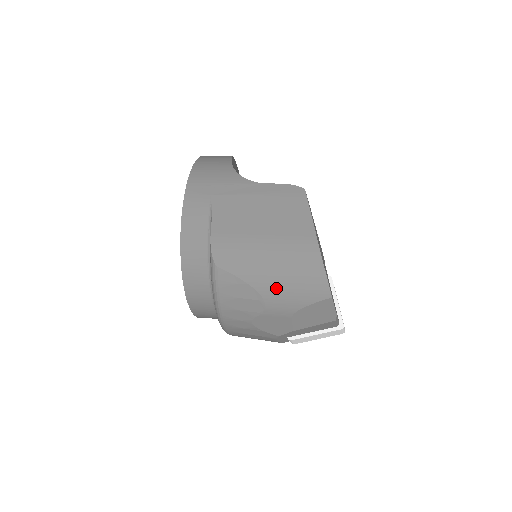
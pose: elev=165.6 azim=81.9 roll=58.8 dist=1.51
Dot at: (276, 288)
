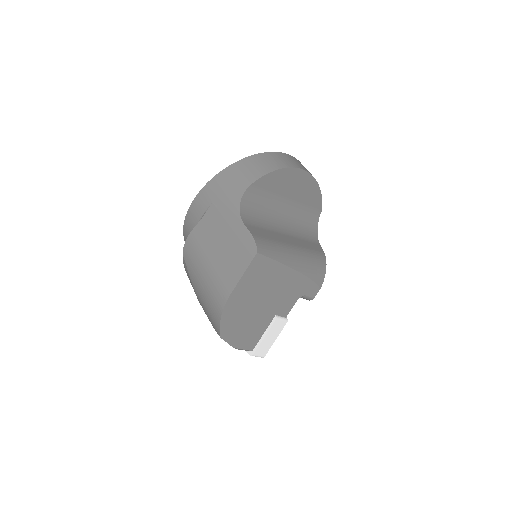
Dot at: (201, 299)
